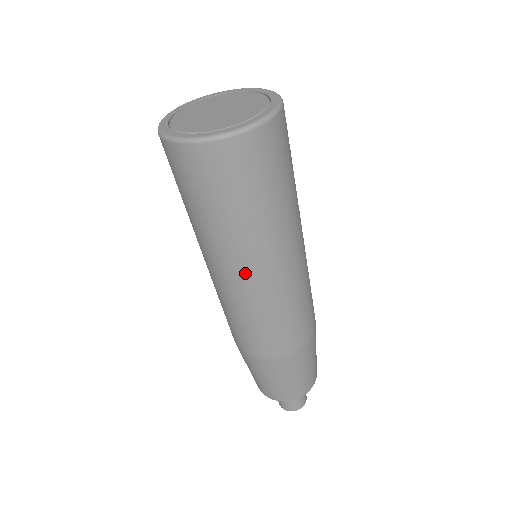
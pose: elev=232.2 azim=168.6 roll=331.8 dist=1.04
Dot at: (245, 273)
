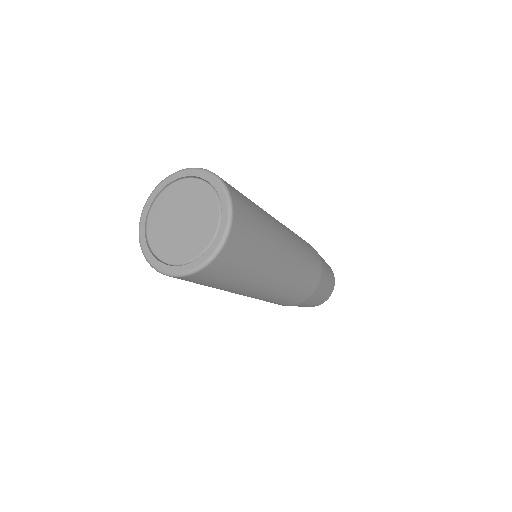
Dot at: (278, 277)
